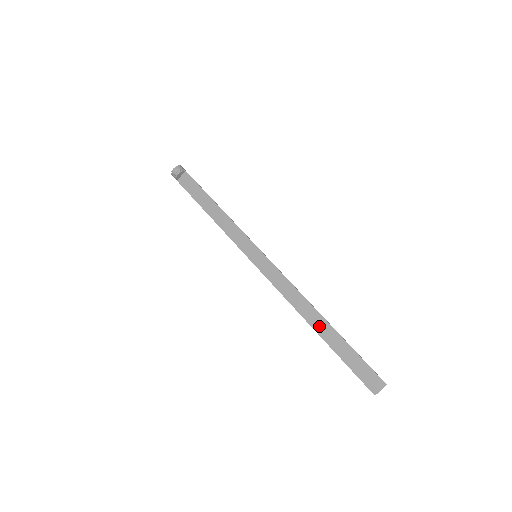
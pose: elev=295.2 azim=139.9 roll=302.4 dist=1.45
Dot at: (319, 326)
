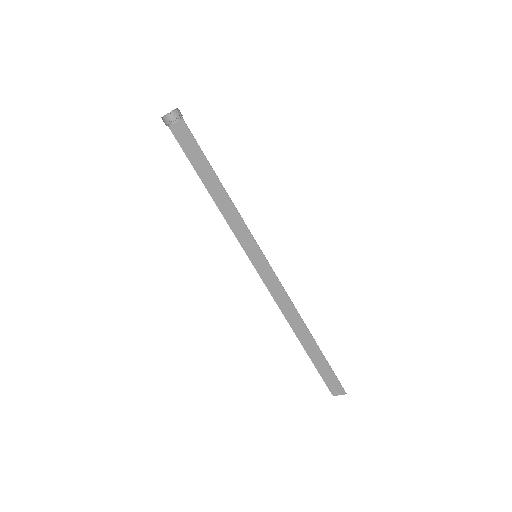
Dot at: (303, 337)
